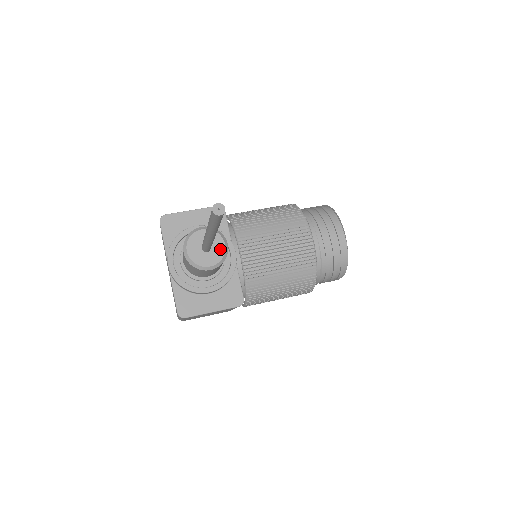
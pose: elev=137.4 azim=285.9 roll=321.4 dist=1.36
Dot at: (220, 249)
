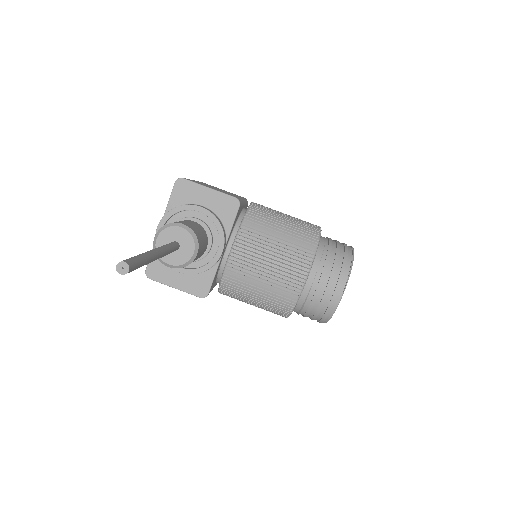
Dot at: (187, 254)
